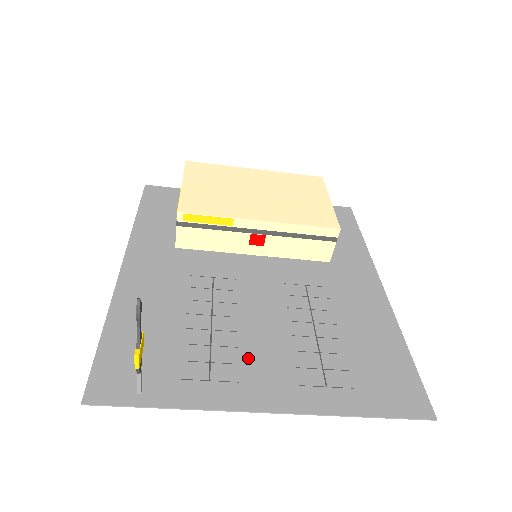
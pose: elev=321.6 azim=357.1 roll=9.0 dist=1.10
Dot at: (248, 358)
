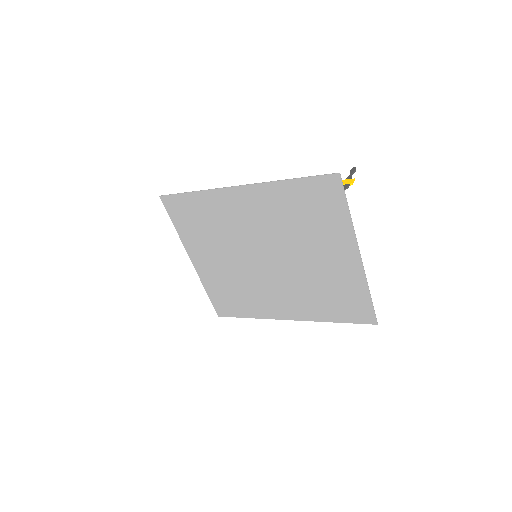
Dot at: (327, 249)
